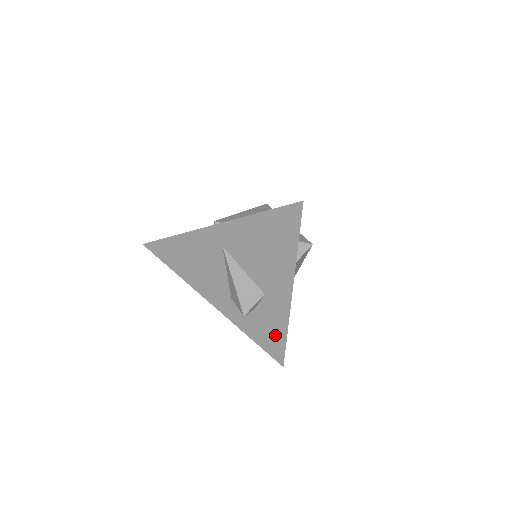
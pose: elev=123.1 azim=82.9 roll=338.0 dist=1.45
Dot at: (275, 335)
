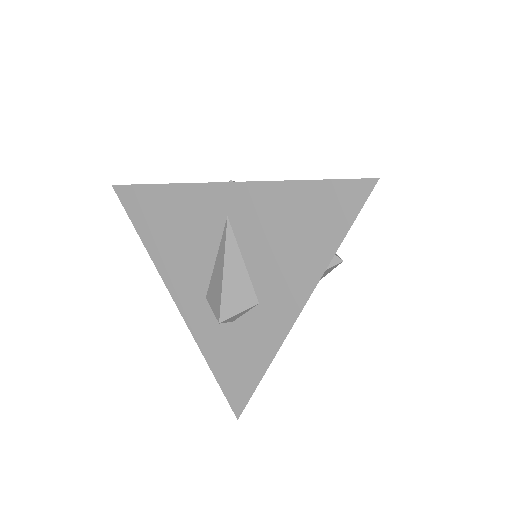
Dot at: (247, 368)
